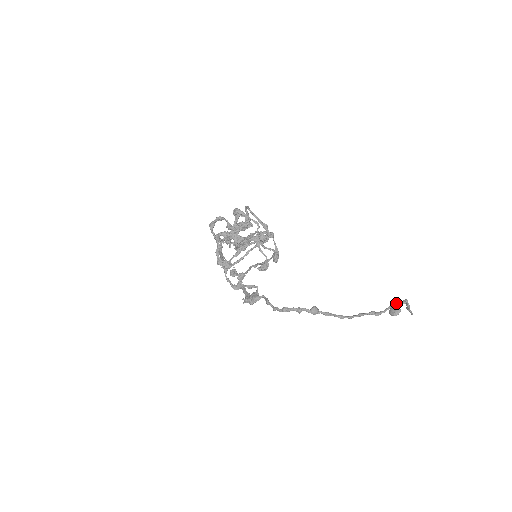
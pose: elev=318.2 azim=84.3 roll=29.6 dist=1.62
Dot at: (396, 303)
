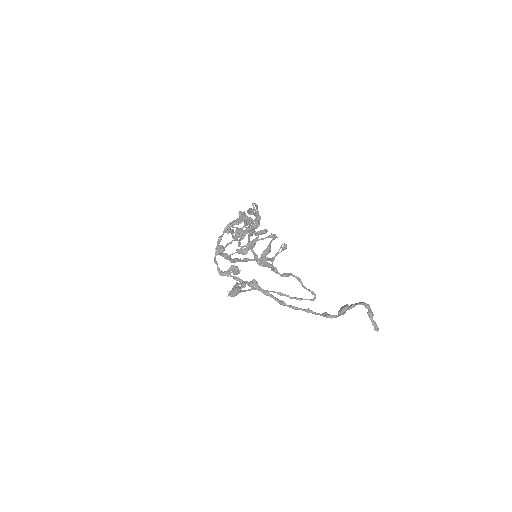
Dot at: (351, 304)
